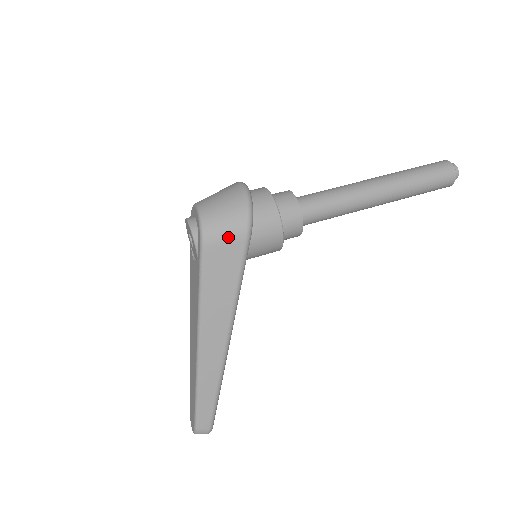
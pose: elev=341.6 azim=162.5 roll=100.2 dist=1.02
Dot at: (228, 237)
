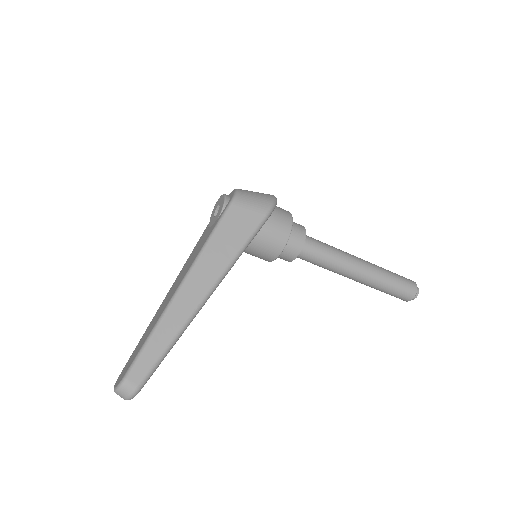
Dot at: (253, 206)
